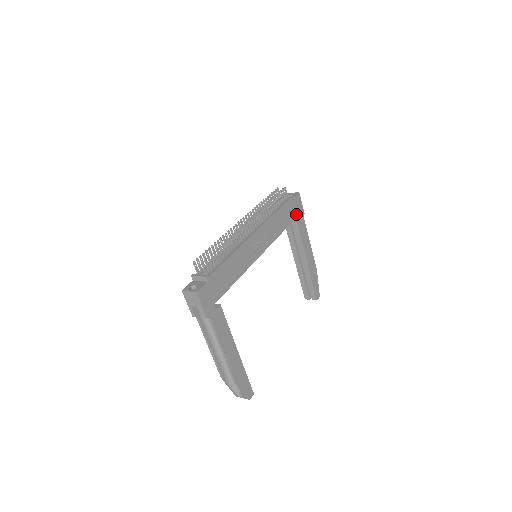
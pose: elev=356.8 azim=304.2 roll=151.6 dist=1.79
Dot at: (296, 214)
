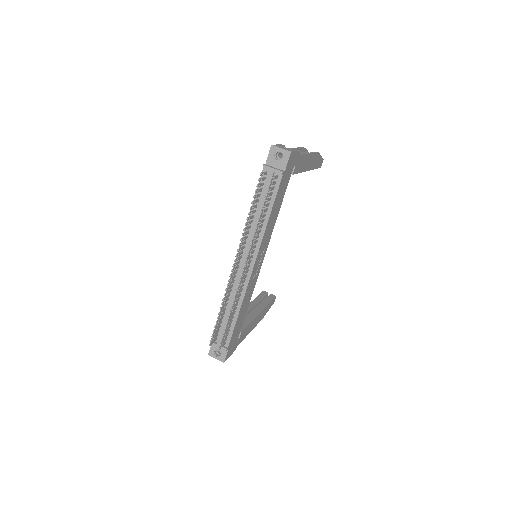
Dot at: (290, 172)
